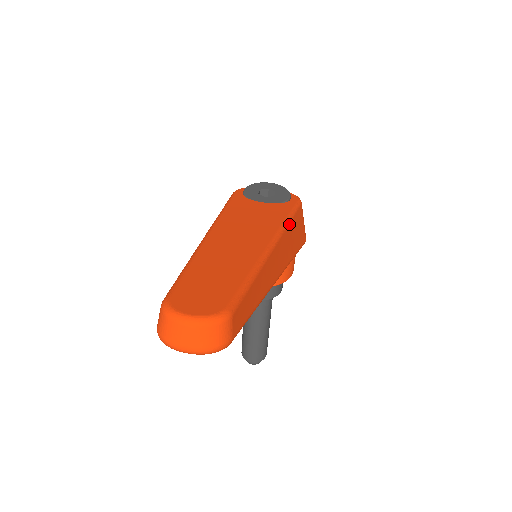
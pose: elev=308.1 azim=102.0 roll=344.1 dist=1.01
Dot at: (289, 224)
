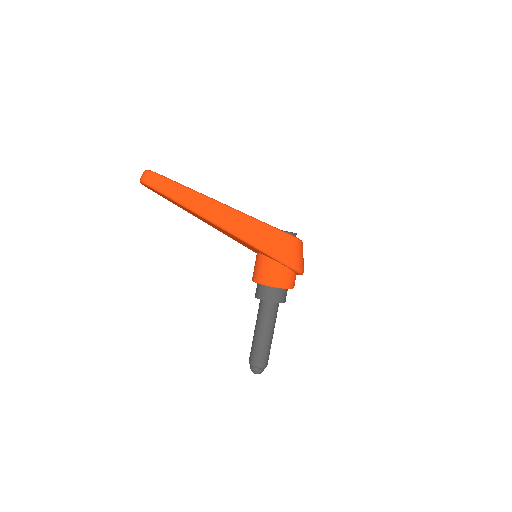
Dot at: (257, 221)
